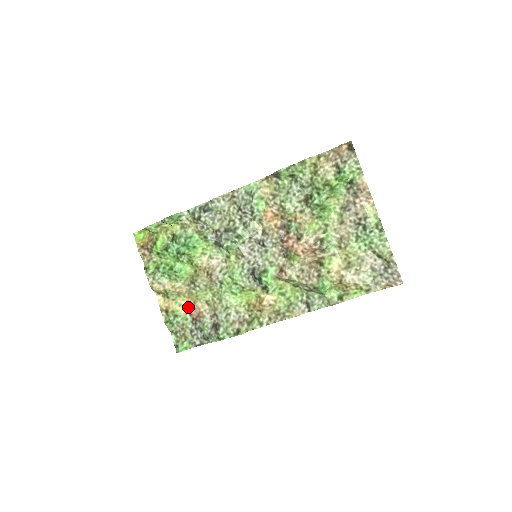
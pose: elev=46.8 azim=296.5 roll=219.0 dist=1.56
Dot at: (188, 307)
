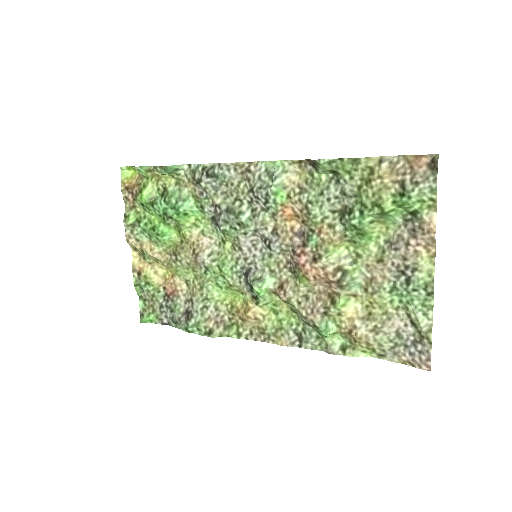
Dot at: (164, 278)
